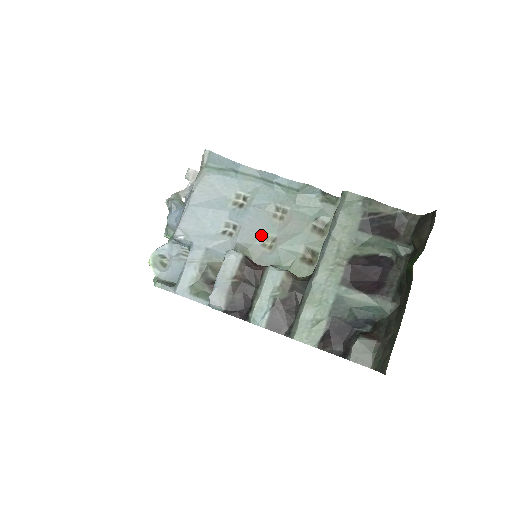
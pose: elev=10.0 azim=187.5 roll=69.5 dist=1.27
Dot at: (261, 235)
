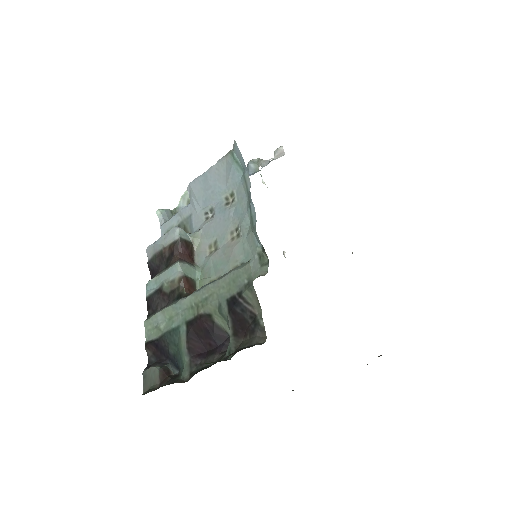
Dot at: (214, 238)
